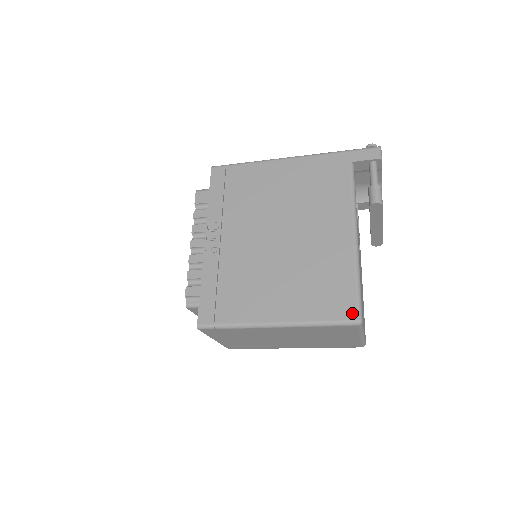
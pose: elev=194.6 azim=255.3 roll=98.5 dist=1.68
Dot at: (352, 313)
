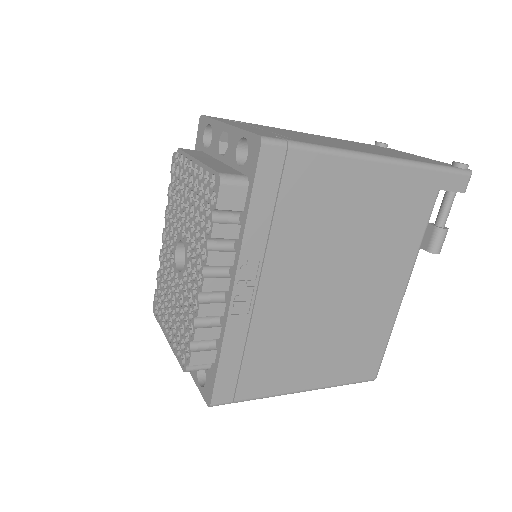
Dot at: (373, 373)
